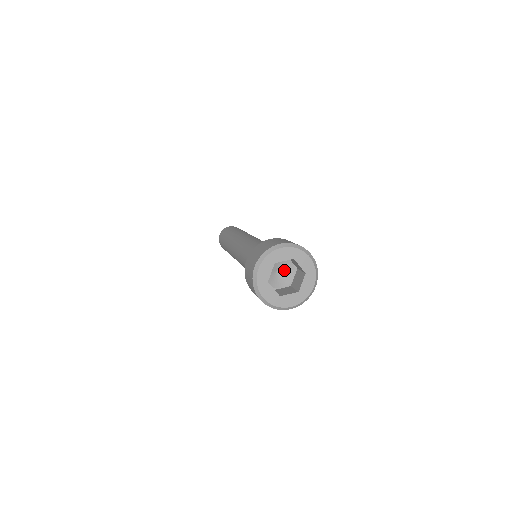
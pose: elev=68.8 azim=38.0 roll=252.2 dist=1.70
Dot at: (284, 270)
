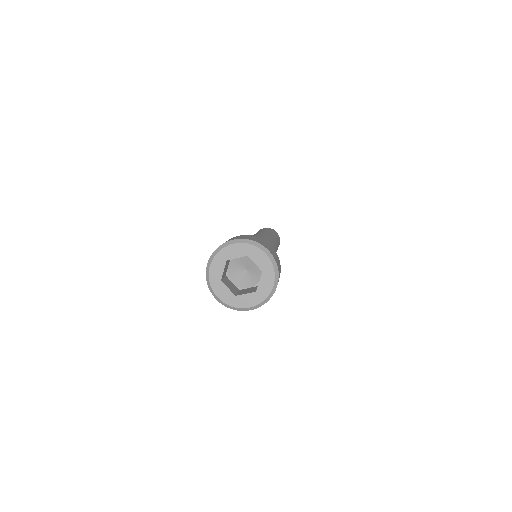
Dot at: (252, 269)
